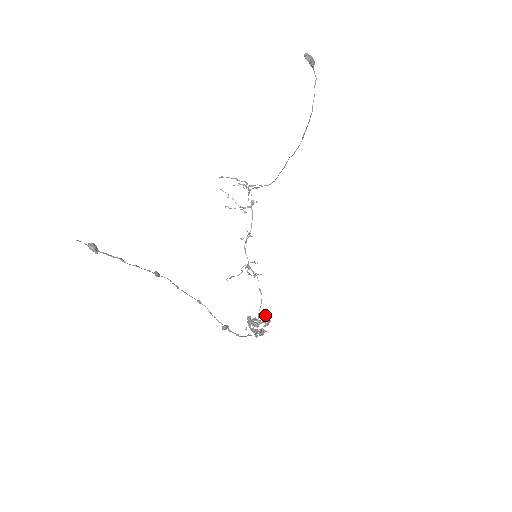
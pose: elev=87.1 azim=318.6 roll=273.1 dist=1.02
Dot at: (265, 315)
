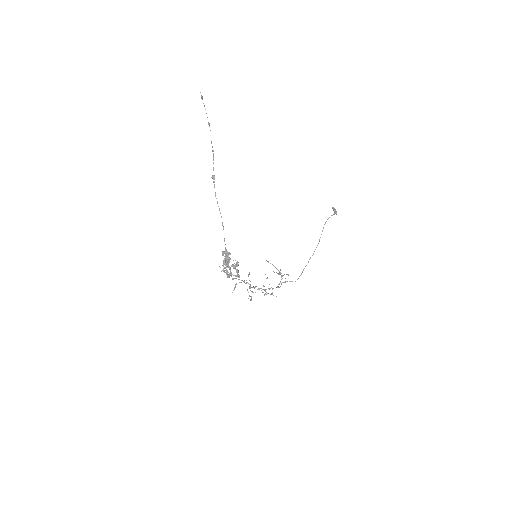
Dot at: (237, 262)
